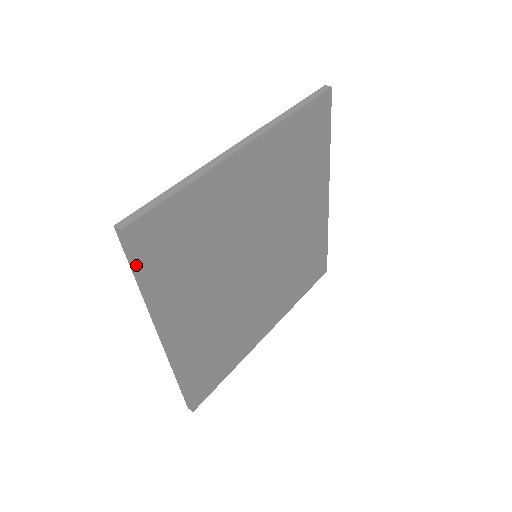
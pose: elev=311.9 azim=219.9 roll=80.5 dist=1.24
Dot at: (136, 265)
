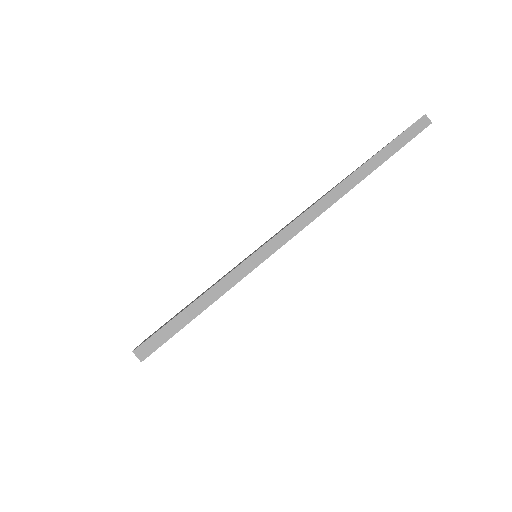
Dot at: occluded
